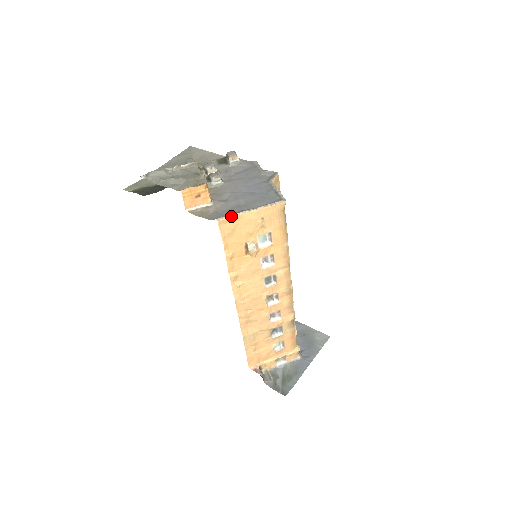
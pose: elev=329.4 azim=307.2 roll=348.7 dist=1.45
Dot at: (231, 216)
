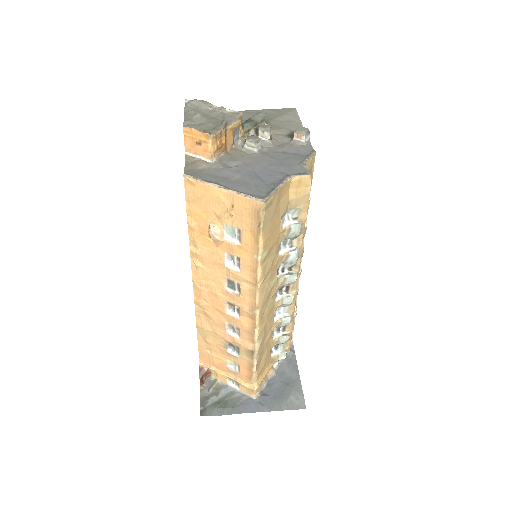
Dot at: (199, 180)
